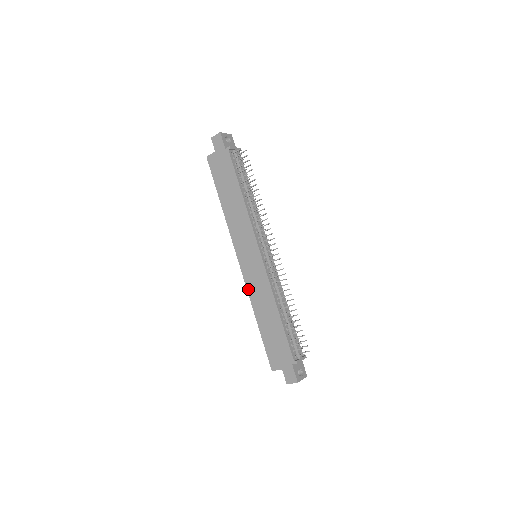
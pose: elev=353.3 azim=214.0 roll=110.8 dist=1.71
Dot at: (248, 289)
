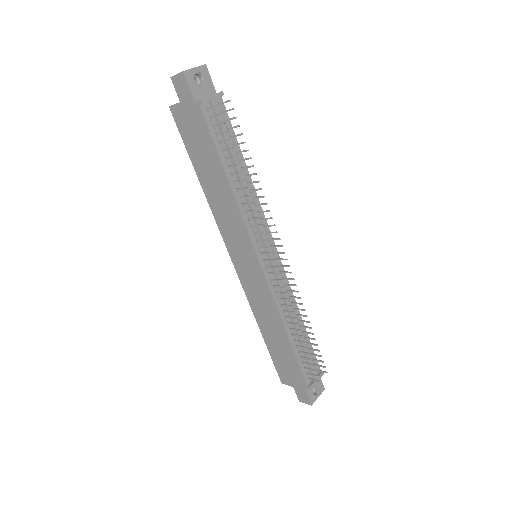
Dot at: (247, 297)
